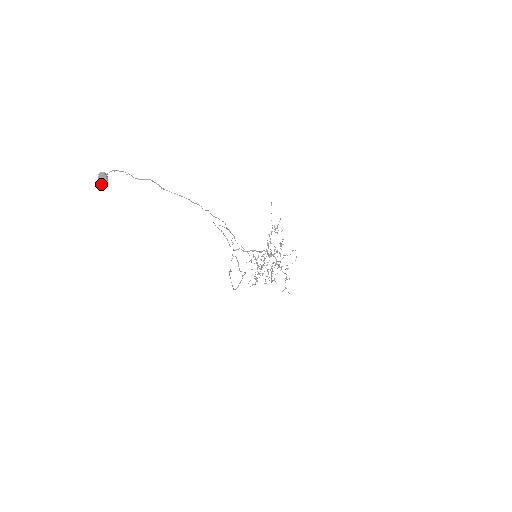
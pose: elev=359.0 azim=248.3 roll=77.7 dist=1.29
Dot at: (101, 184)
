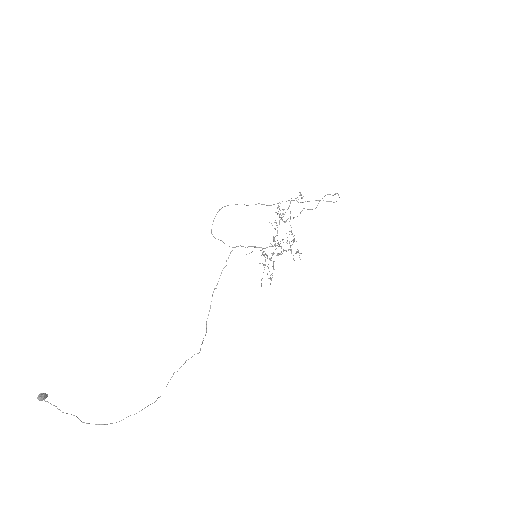
Dot at: (42, 398)
